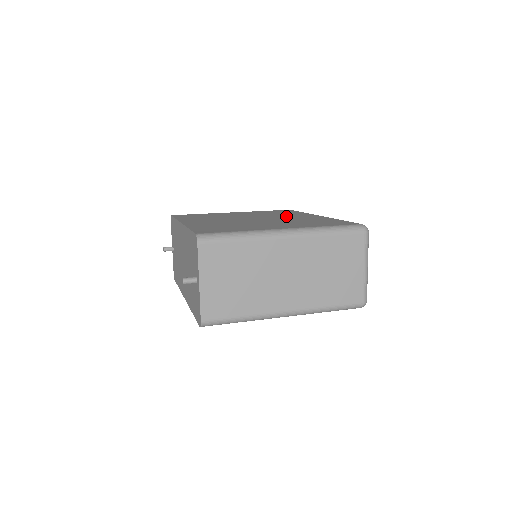
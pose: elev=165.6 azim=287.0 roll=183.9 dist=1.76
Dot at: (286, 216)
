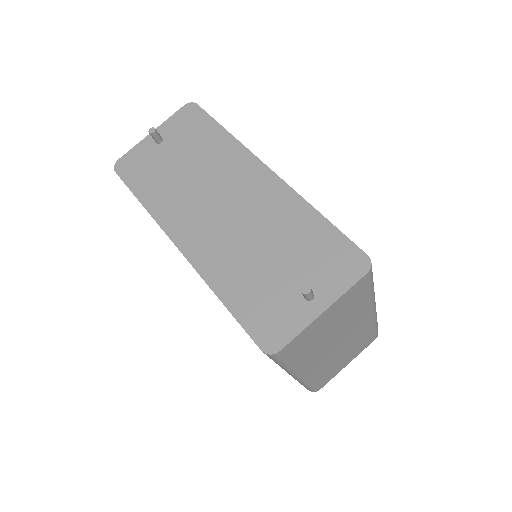
Dot at: occluded
